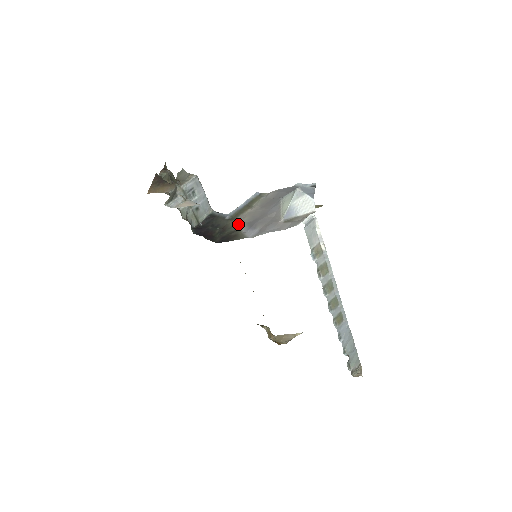
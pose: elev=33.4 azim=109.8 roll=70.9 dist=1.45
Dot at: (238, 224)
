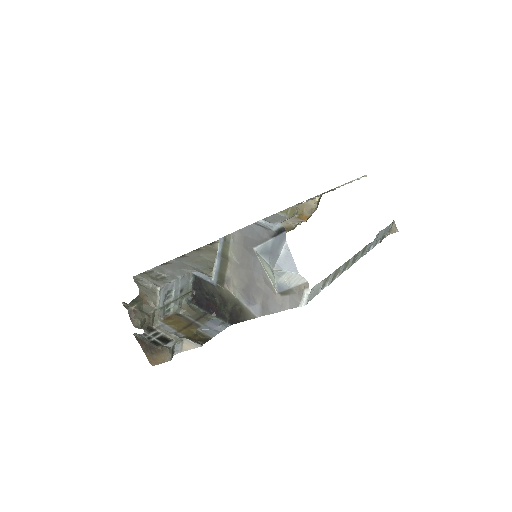
Dot at: (232, 291)
